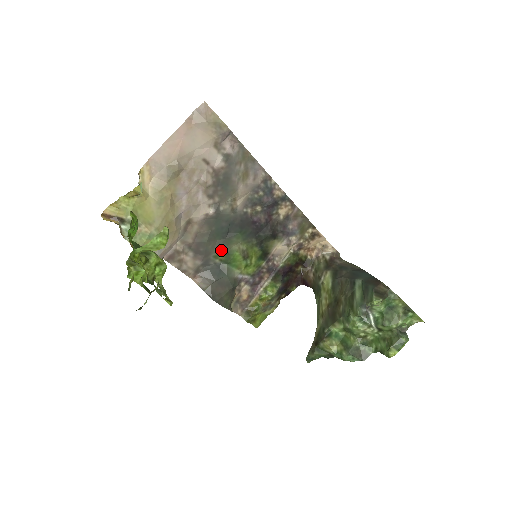
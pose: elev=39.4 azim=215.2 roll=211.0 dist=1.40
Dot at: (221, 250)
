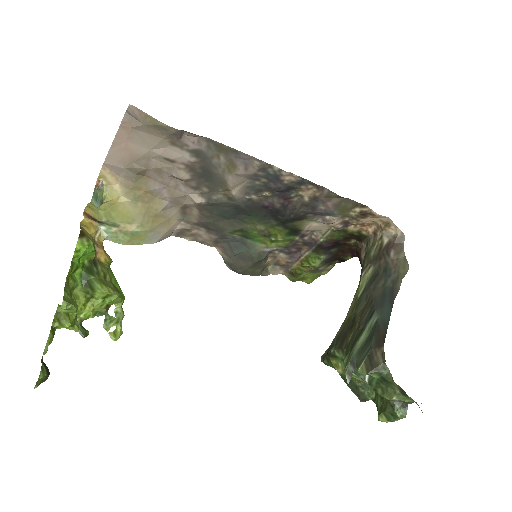
Dot at: (235, 228)
